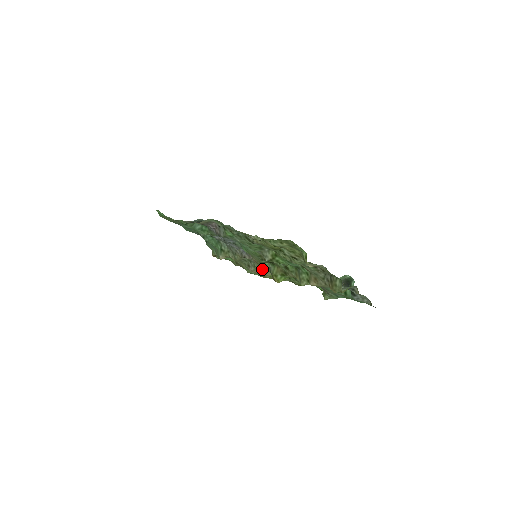
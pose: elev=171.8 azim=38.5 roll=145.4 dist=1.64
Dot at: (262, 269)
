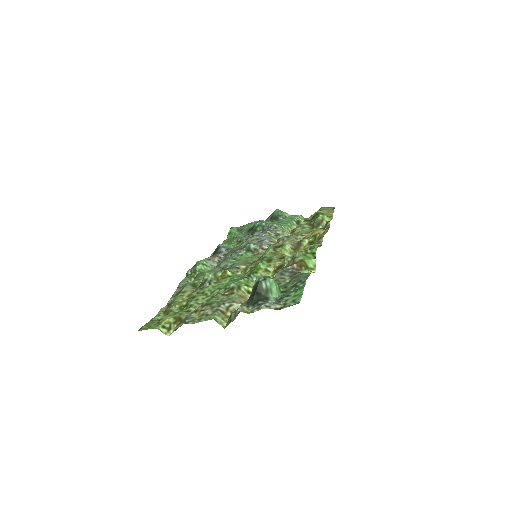
Dot at: occluded
